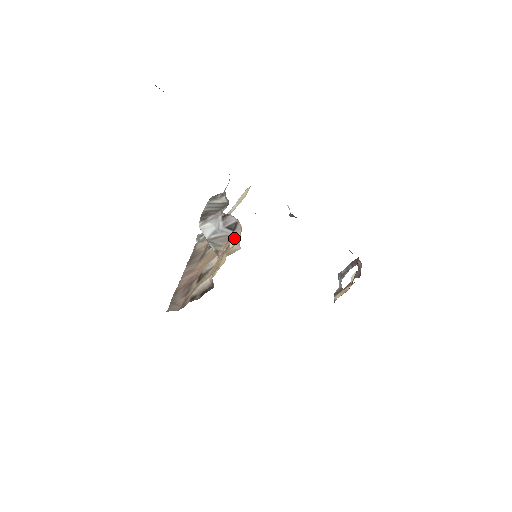
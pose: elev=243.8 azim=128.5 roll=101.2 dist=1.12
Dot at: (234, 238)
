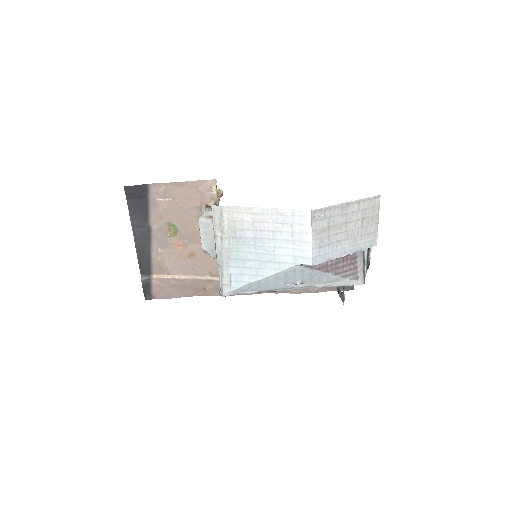
Dot at: occluded
